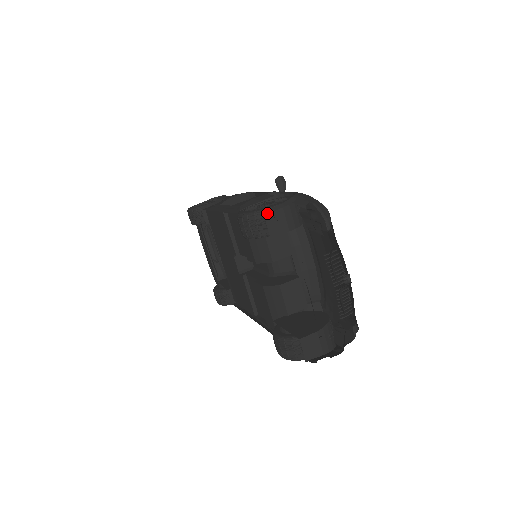
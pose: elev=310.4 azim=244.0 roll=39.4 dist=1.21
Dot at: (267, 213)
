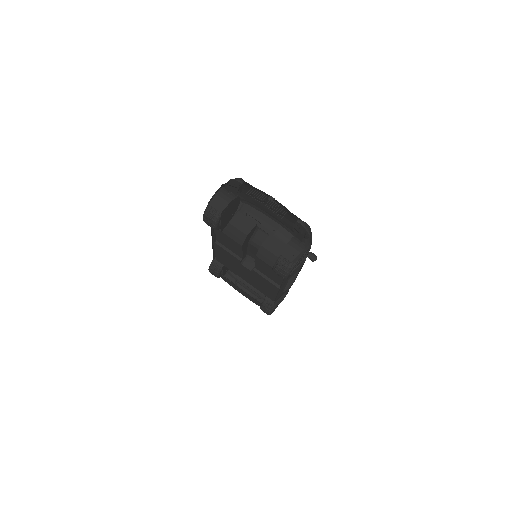
Dot at: (209, 202)
